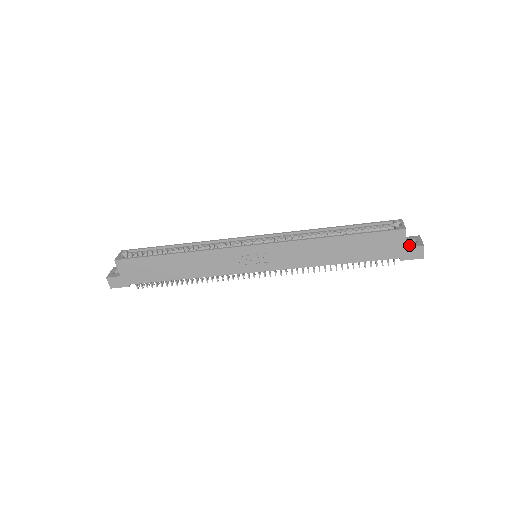
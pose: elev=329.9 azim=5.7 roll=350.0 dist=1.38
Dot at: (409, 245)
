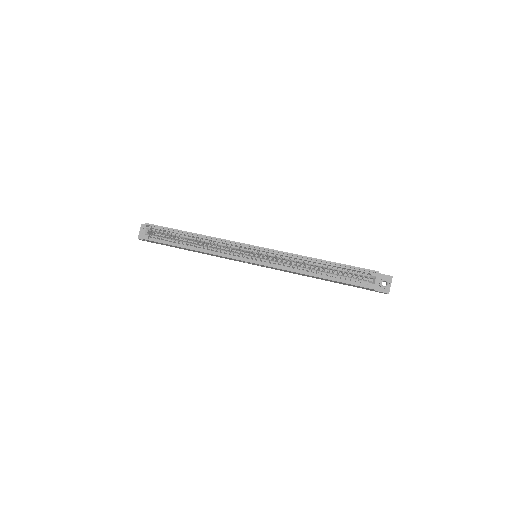
Dot at: (378, 289)
